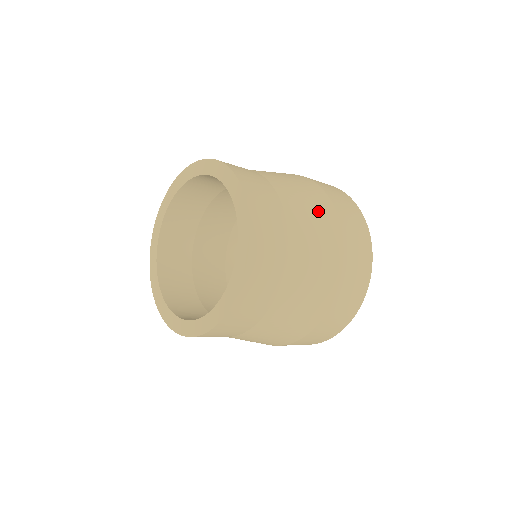
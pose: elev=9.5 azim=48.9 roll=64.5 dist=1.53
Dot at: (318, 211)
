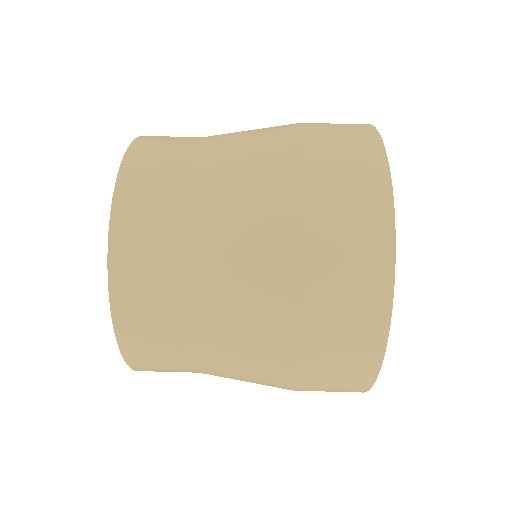
Dot at: occluded
